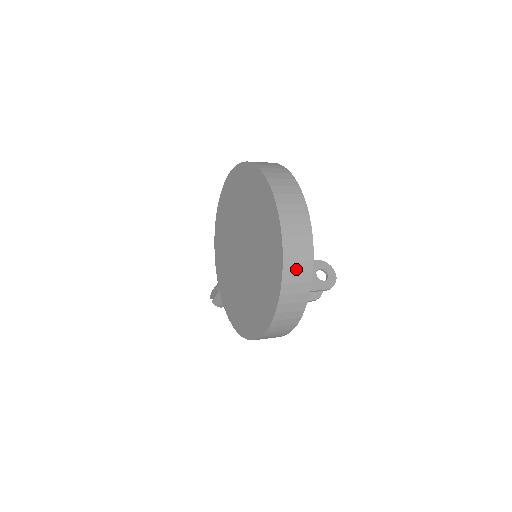
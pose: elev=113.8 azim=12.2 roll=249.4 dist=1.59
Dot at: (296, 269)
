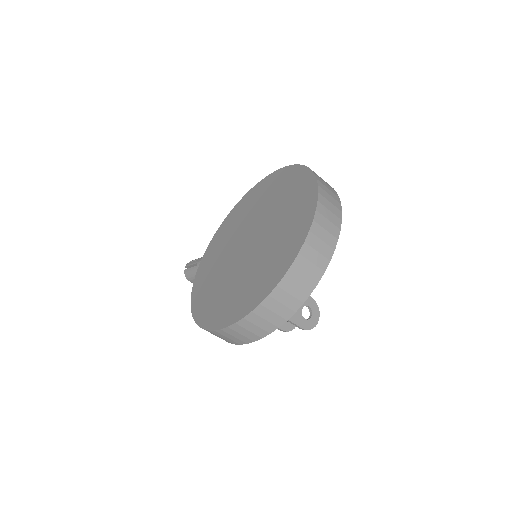
Dot at: (291, 291)
